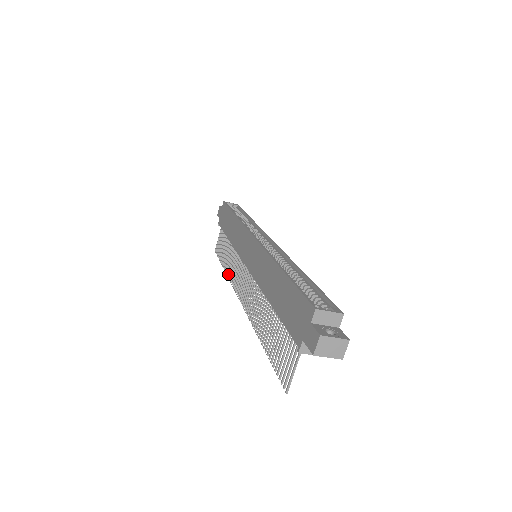
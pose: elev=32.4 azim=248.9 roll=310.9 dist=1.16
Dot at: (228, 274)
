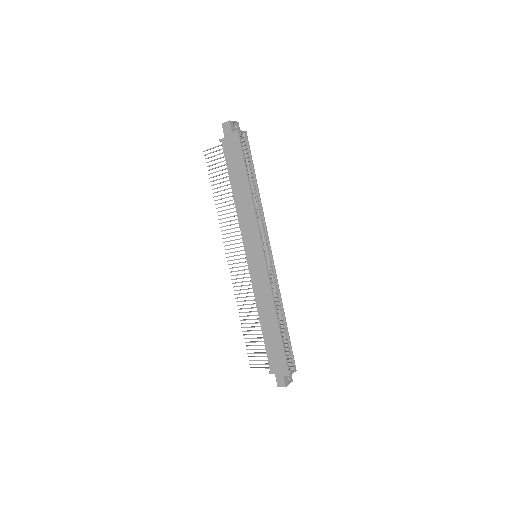
Dot at: occluded
